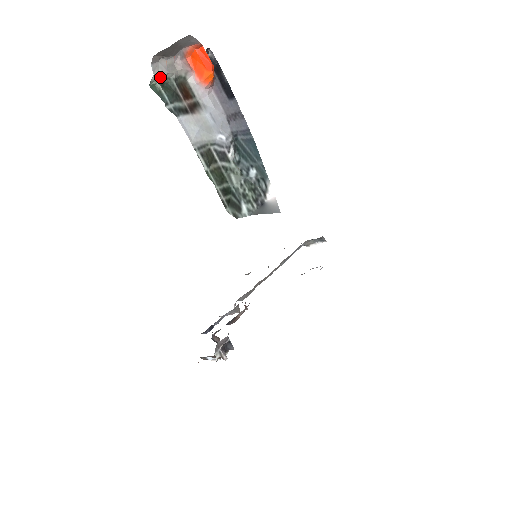
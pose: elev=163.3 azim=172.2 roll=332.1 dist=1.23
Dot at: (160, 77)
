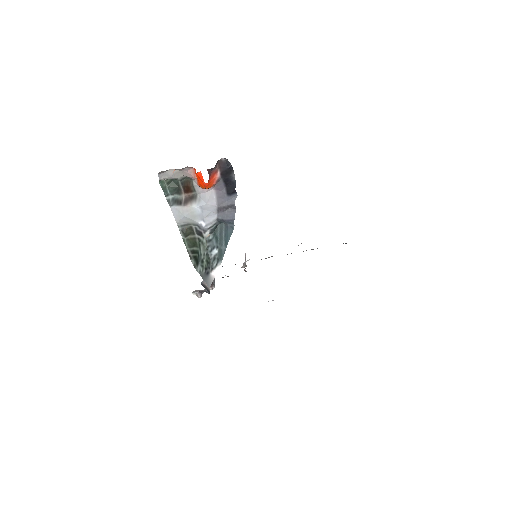
Dot at: (167, 179)
